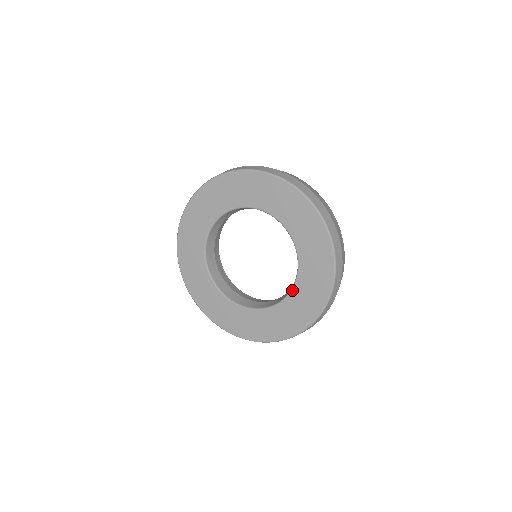
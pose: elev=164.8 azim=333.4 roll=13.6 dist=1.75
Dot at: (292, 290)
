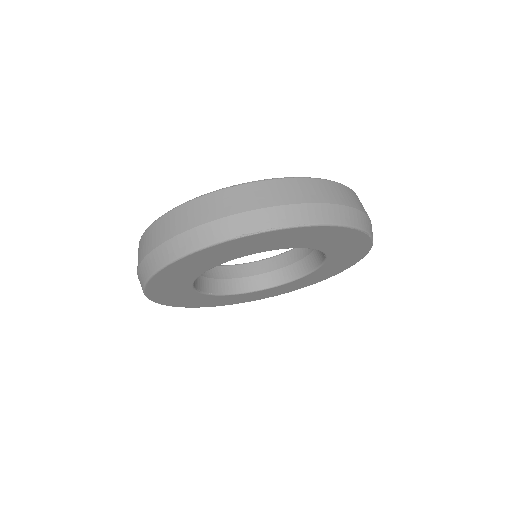
Dot at: (273, 288)
